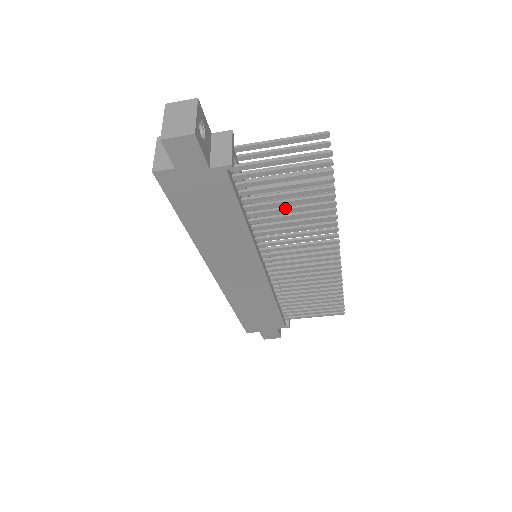
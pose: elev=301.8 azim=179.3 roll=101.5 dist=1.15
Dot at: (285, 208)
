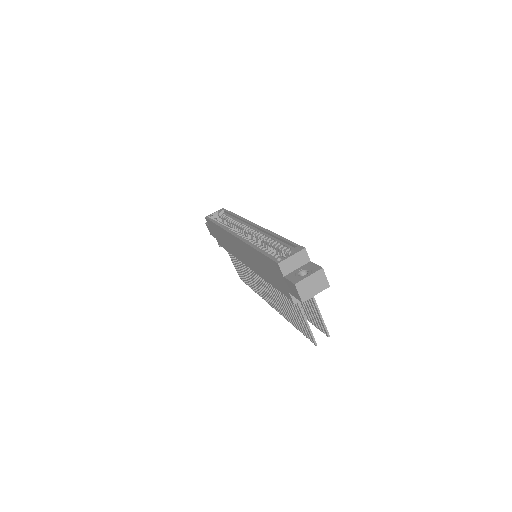
Dot at: (285, 302)
